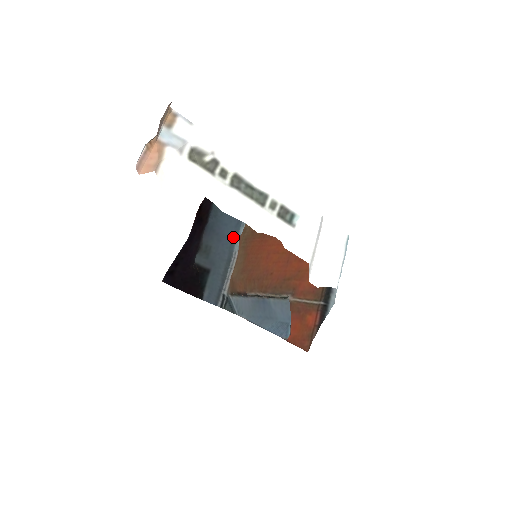
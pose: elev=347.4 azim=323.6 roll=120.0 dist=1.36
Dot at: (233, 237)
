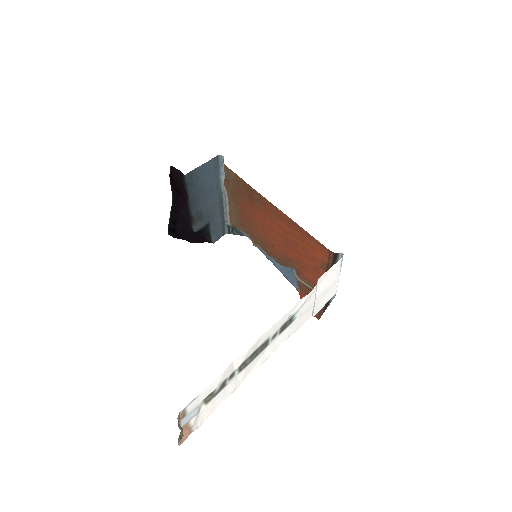
Dot at: (216, 181)
